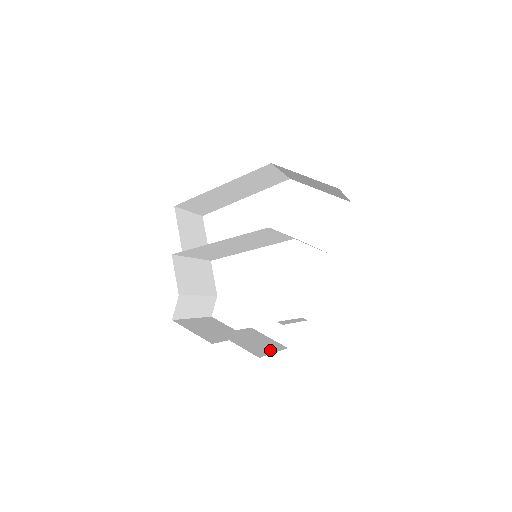
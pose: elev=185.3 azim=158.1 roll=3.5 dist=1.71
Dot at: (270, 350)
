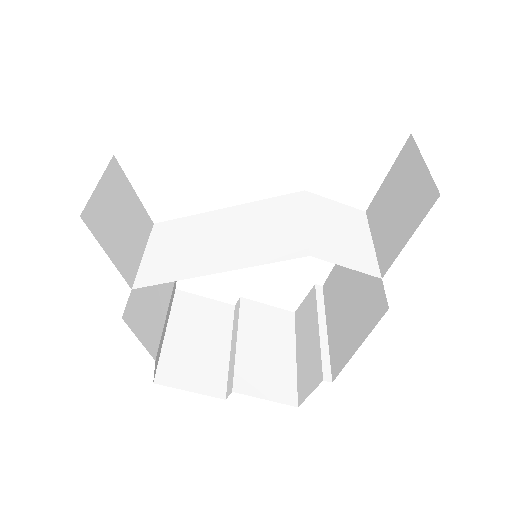
Dot at: (290, 356)
